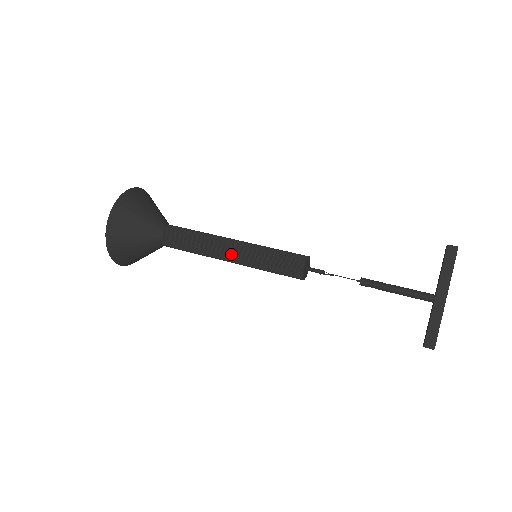
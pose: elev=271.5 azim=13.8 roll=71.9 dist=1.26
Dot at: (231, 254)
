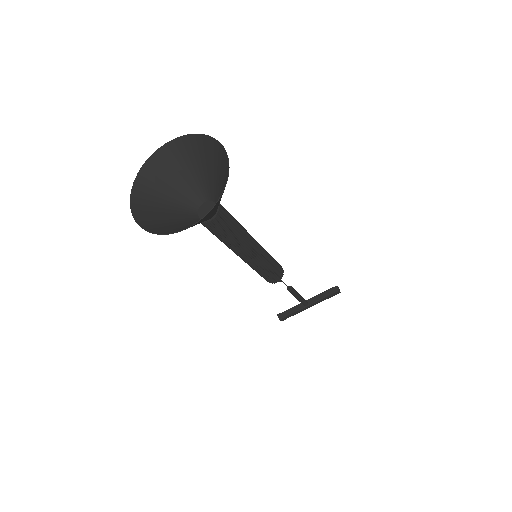
Dot at: (247, 259)
